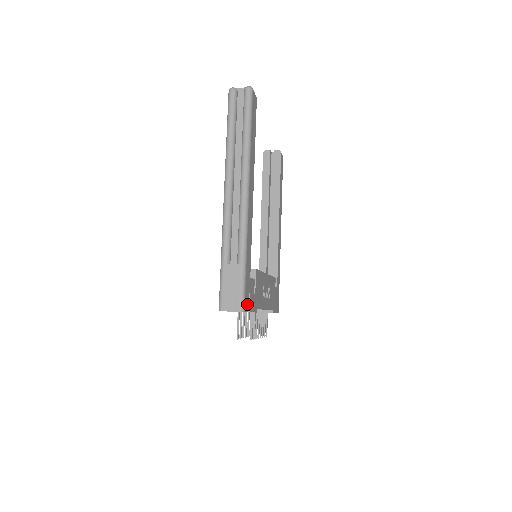
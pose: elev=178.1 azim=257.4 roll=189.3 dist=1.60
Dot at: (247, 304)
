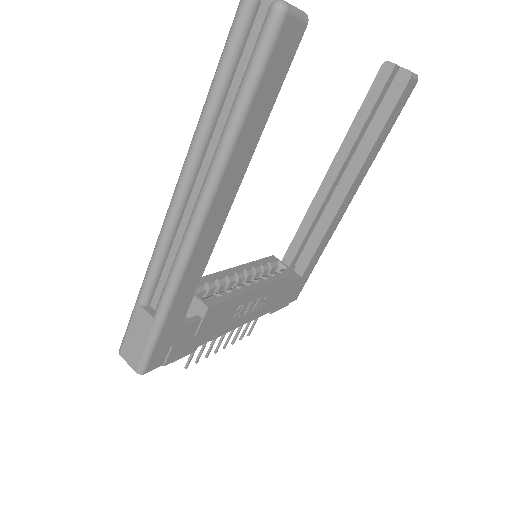
Dot at: (160, 360)
